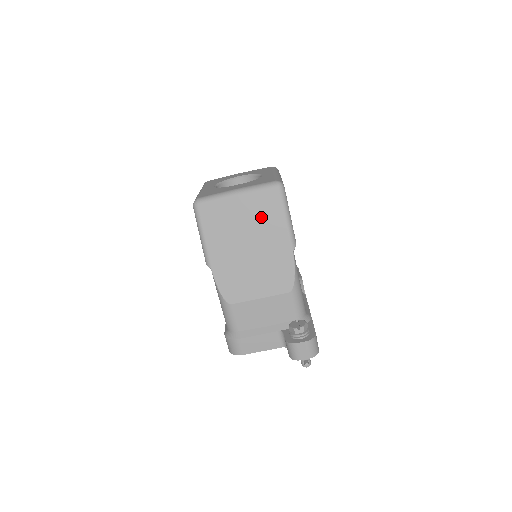
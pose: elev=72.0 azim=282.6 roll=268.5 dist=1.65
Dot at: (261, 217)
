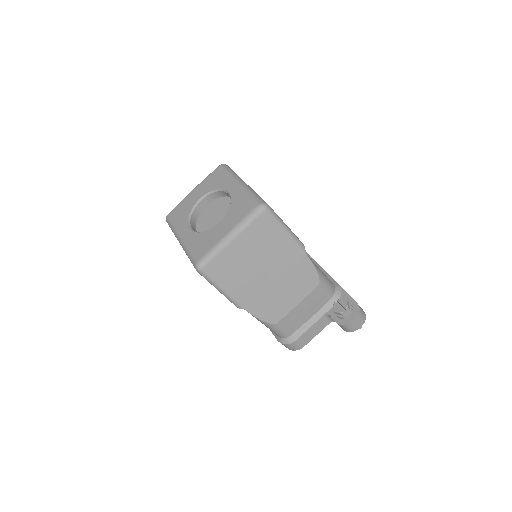
Dot at: (264, 244)
